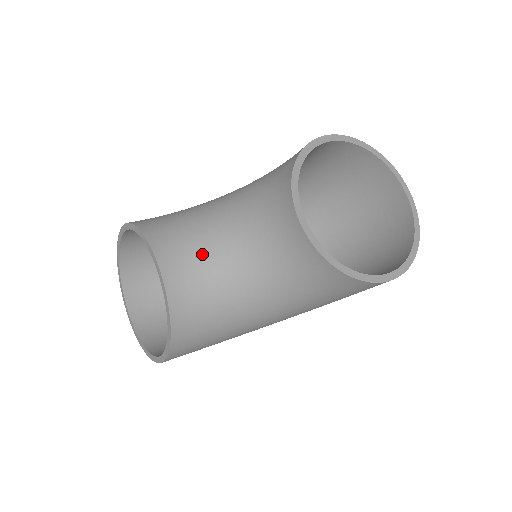
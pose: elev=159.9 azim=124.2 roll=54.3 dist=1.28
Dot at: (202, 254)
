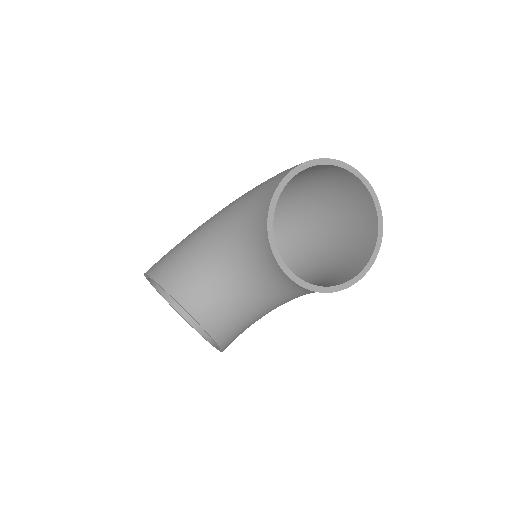
Dot at: (220, 295)
